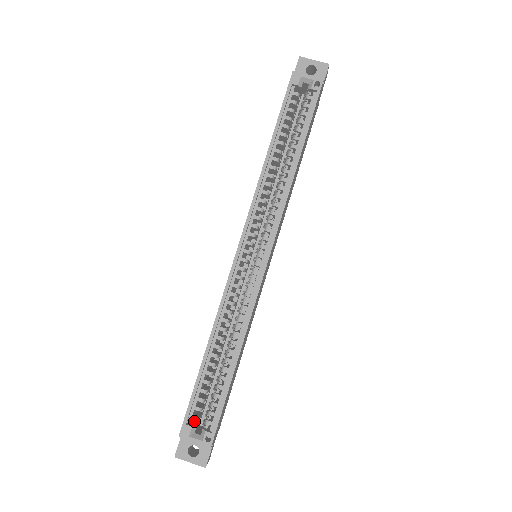
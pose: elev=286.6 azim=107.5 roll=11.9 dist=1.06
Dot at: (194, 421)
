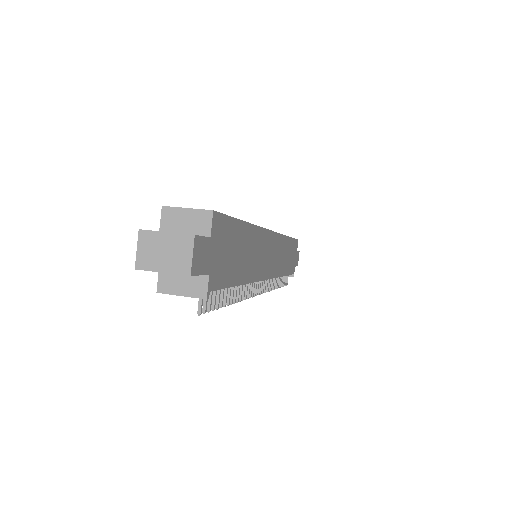
Dot at: occluded
